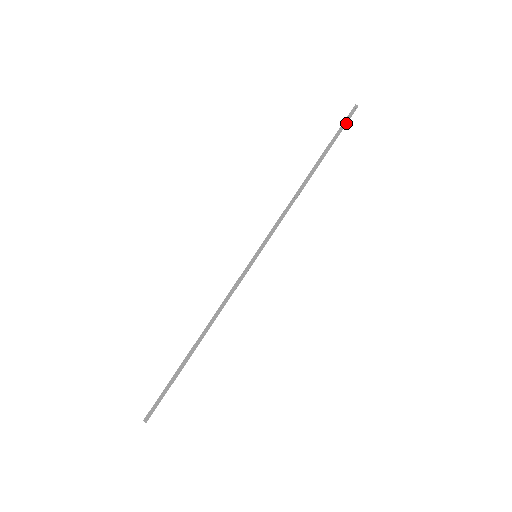
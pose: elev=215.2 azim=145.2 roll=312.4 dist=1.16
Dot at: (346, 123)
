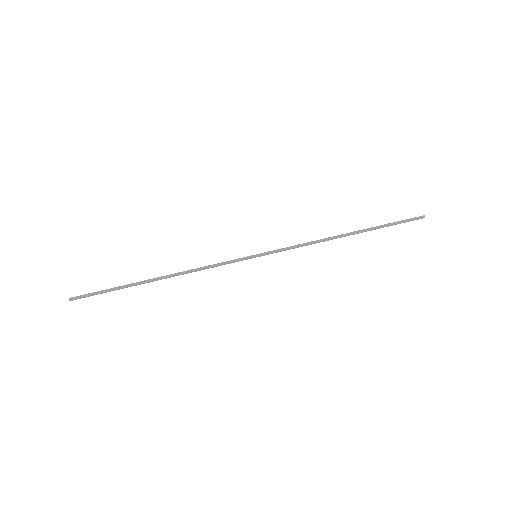
Dot at: (405, 222)
